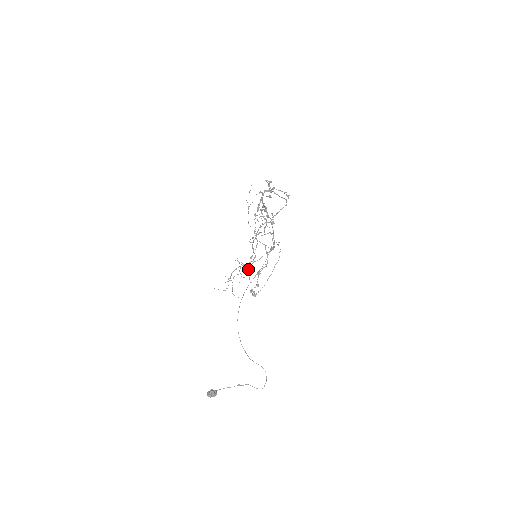
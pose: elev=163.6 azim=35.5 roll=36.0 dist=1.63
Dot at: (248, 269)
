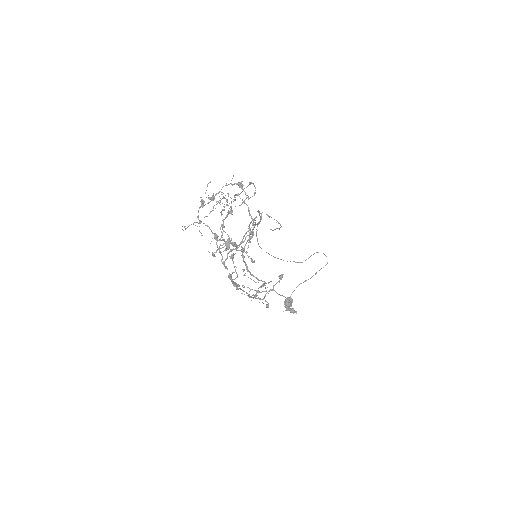
Dot at: occluded
